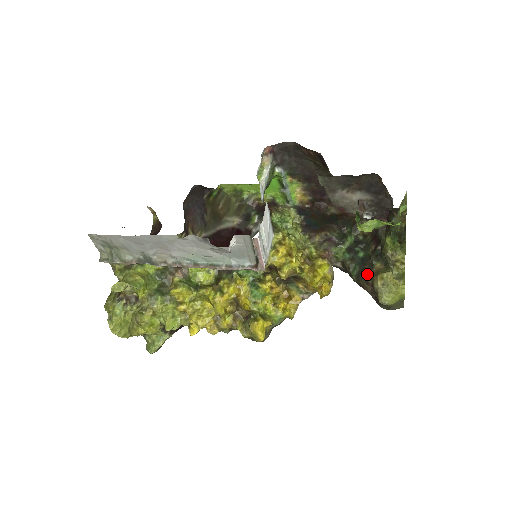
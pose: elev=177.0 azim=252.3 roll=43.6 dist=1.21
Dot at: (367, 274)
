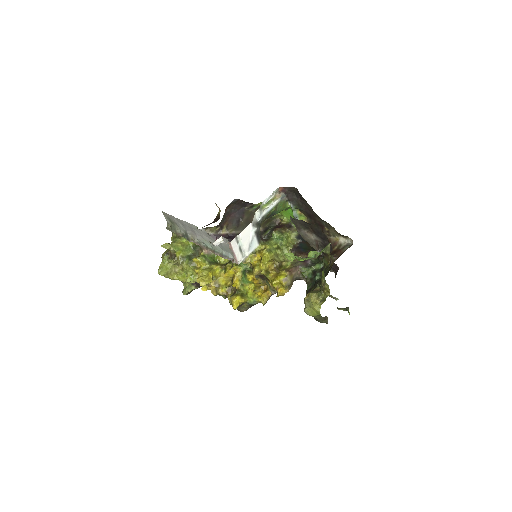
Dot at: occluded
